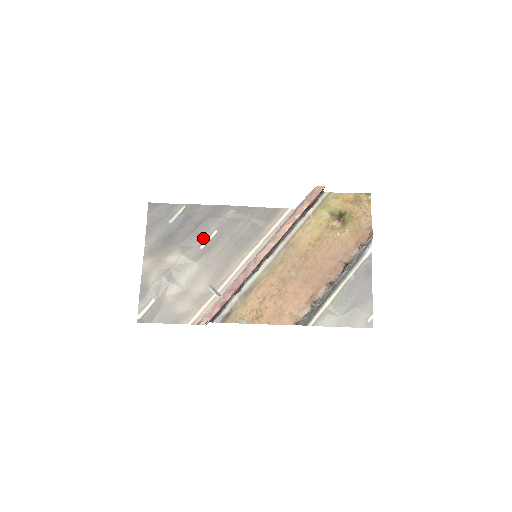
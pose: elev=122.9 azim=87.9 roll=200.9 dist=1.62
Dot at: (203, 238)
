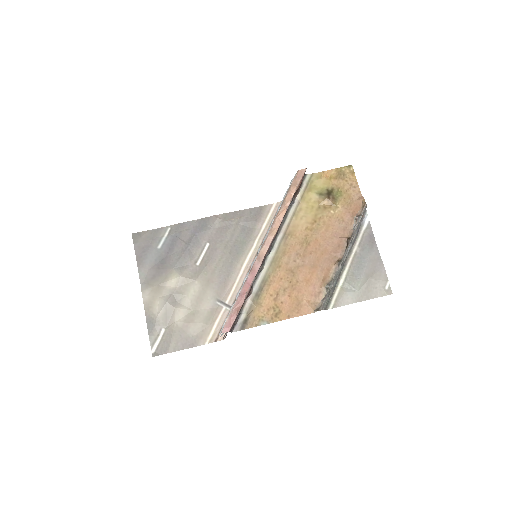
Dot at: (197, 254)
